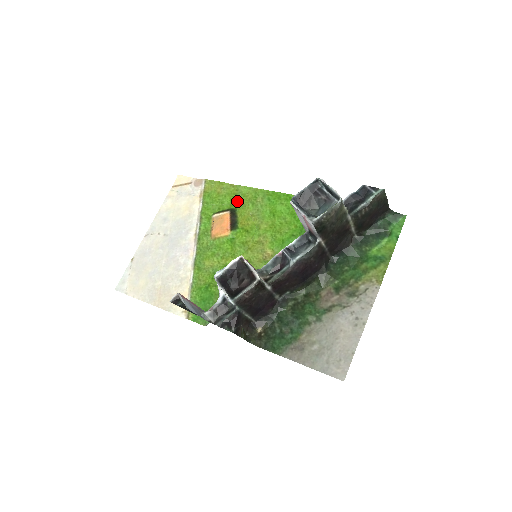
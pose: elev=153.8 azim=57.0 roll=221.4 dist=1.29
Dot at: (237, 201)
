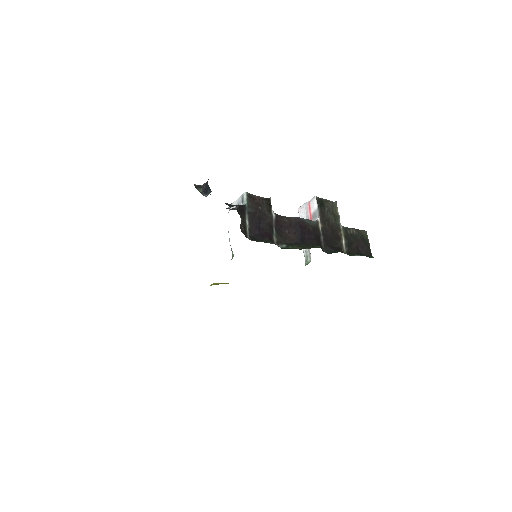
Dot at: occluded
